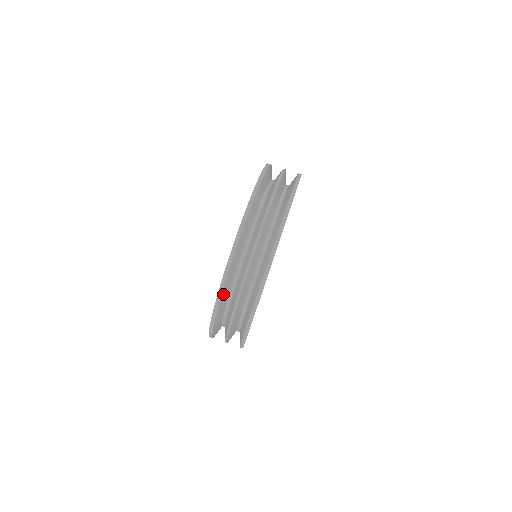
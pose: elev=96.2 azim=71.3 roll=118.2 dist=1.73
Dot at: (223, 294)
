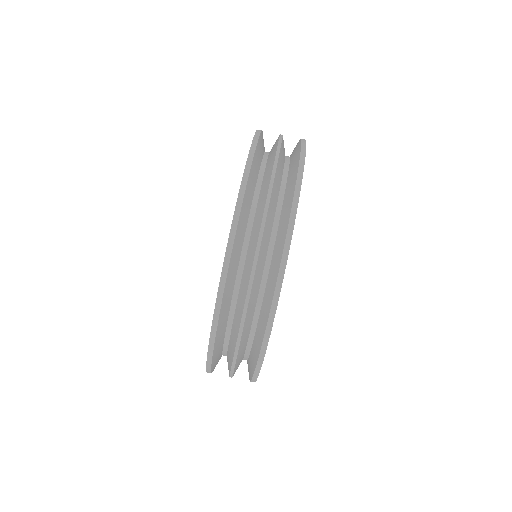
Dot at: (220, 321)
